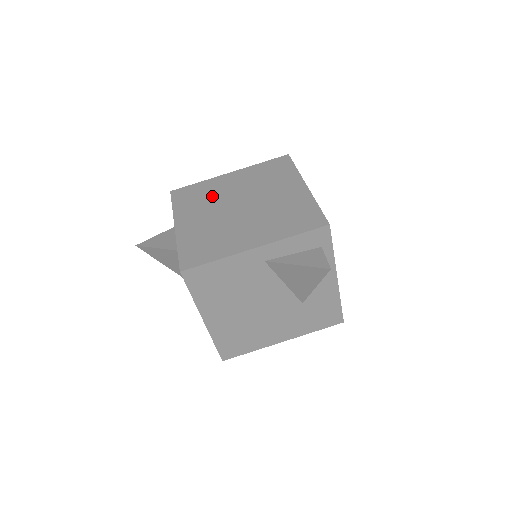
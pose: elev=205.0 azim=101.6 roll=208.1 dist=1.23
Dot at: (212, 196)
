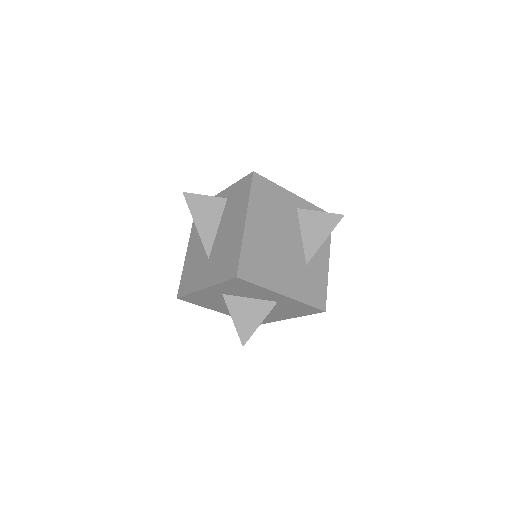
Dot at: occluded
